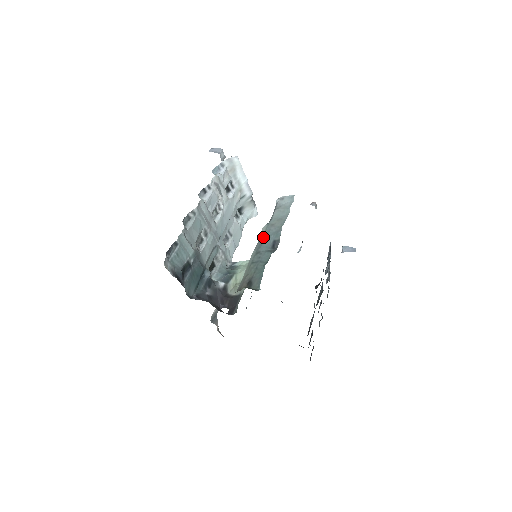
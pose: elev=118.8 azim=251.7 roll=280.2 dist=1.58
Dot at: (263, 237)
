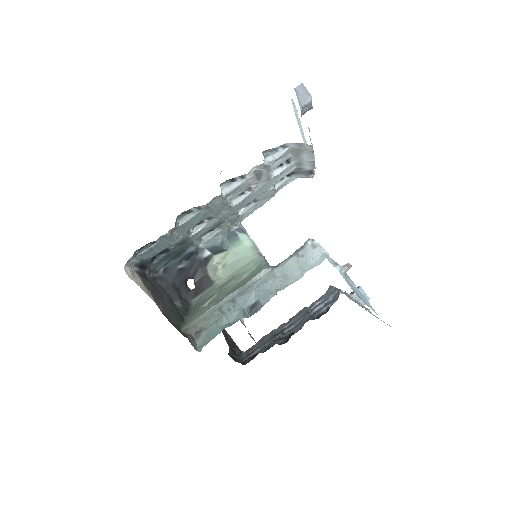
Dot at: (253, 284)
